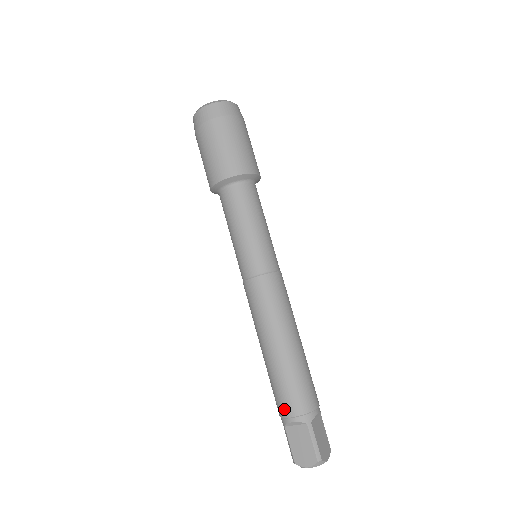
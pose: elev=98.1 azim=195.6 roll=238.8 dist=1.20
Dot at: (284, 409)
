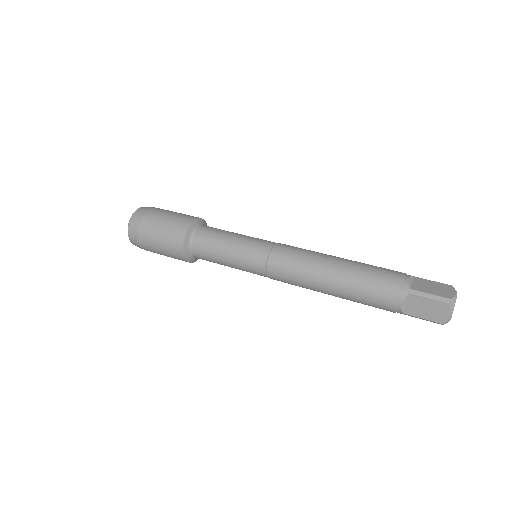
Dot at: (387, 305)
